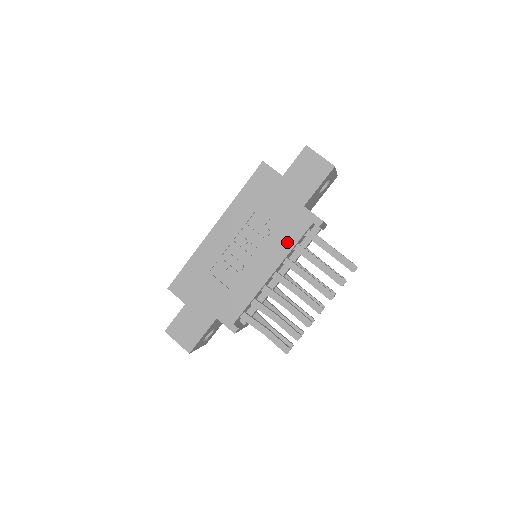
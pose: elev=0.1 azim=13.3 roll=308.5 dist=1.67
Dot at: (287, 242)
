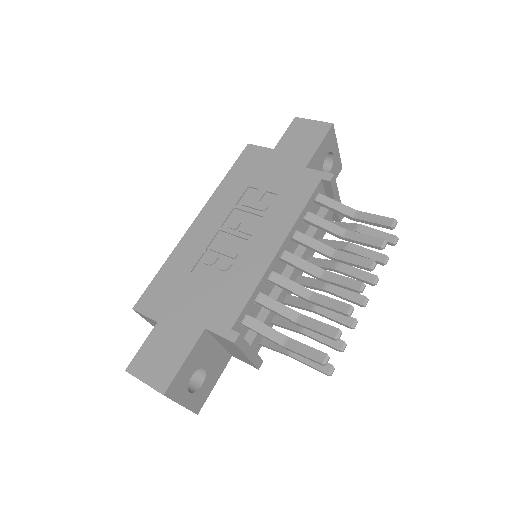
Dot at: (292, 208)
